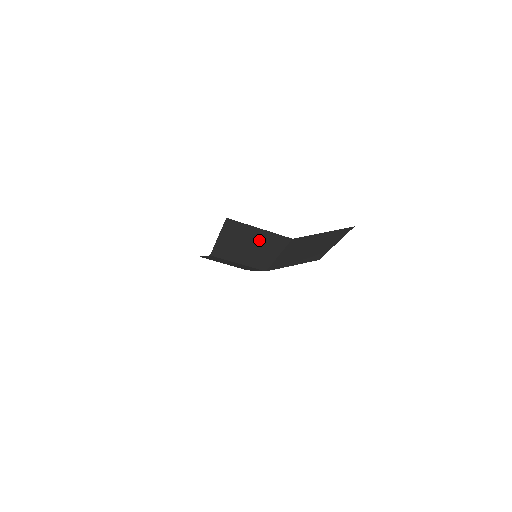
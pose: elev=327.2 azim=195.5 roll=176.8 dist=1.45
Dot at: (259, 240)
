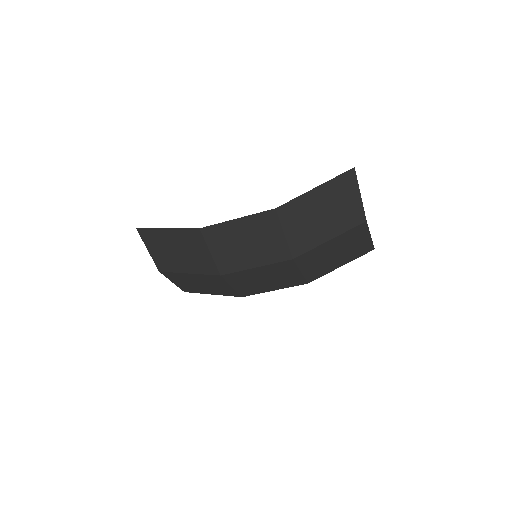
Dot at: (342, 209)
